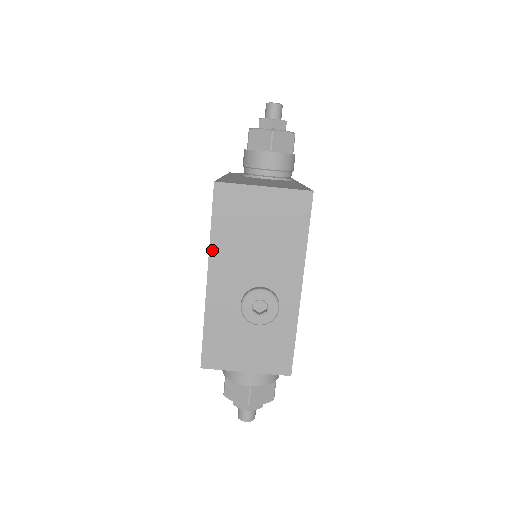
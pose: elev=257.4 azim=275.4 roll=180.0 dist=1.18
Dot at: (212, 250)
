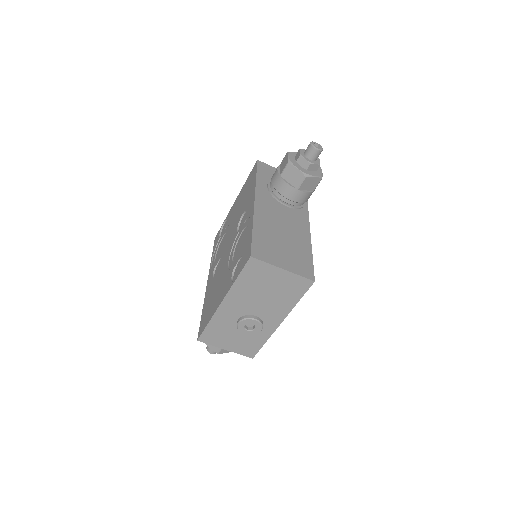
Dot at: (232, 290)
